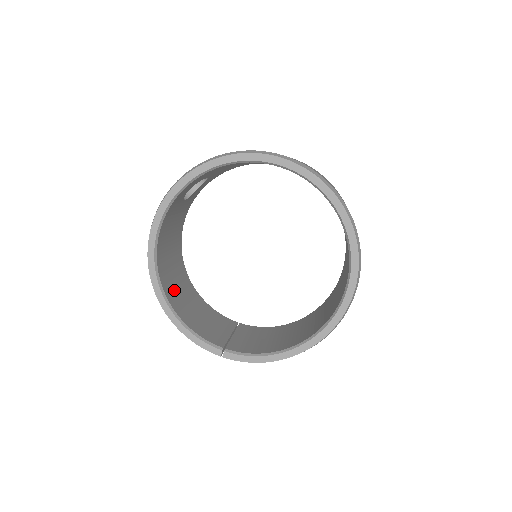
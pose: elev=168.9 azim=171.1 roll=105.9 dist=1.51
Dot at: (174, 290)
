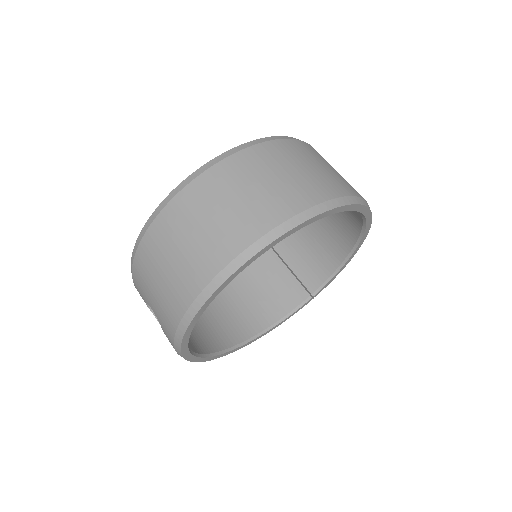
Dot at: (238, 320)
